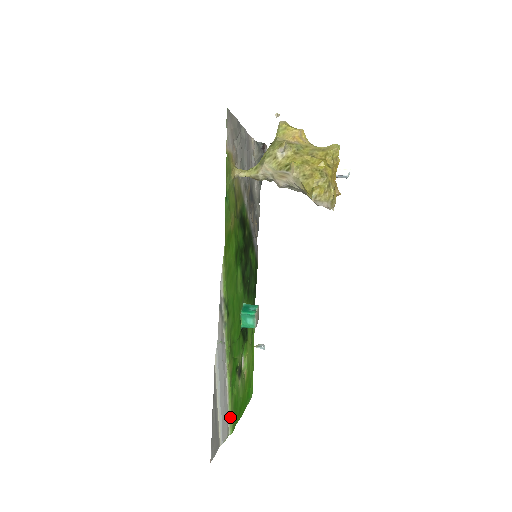
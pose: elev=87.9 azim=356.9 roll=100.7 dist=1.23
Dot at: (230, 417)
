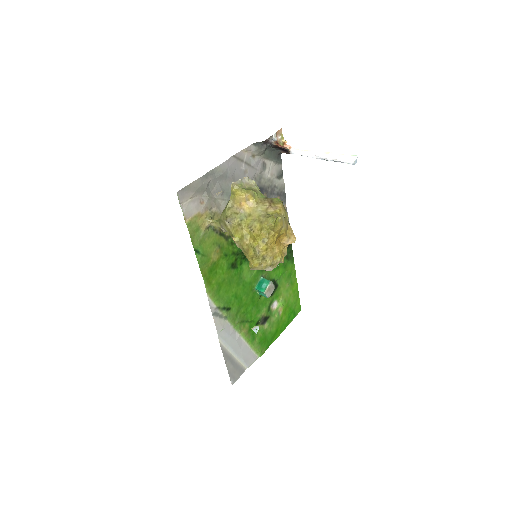
Dot at: (255, 351)
